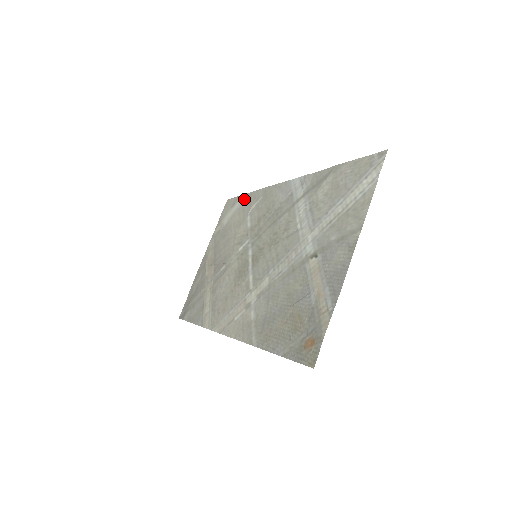
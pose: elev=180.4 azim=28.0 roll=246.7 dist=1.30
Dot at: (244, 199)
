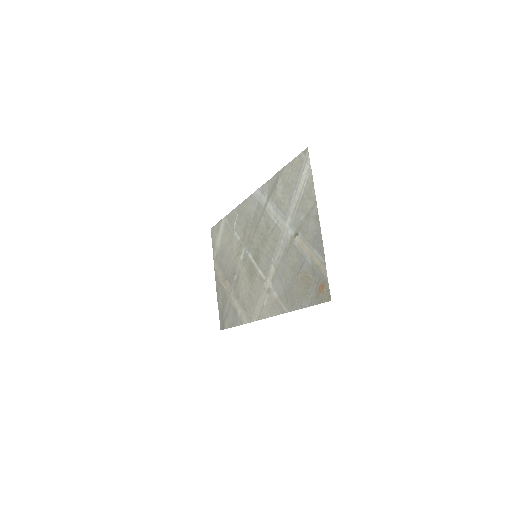
Dot at: (224, 222)
